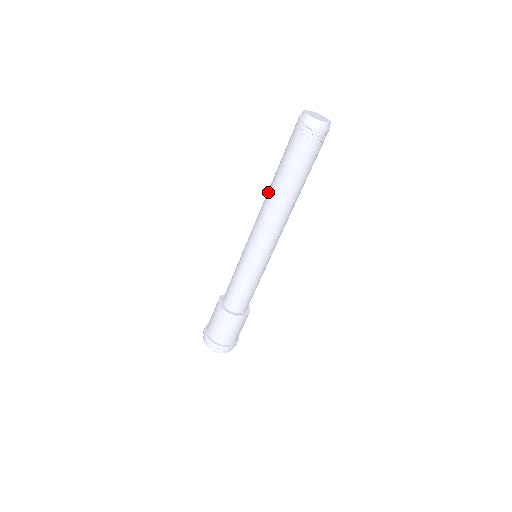
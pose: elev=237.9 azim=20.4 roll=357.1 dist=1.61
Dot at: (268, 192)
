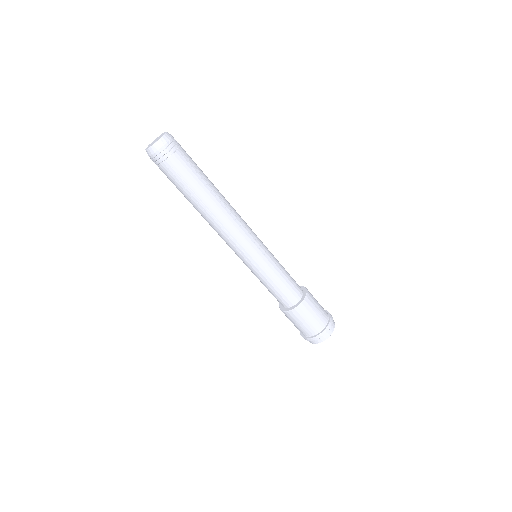
Dot at: occluded
